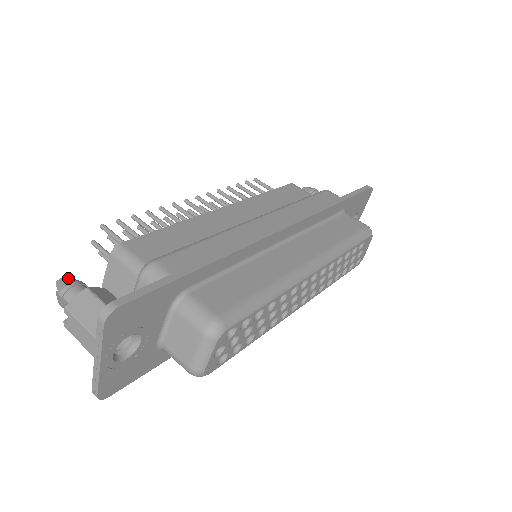
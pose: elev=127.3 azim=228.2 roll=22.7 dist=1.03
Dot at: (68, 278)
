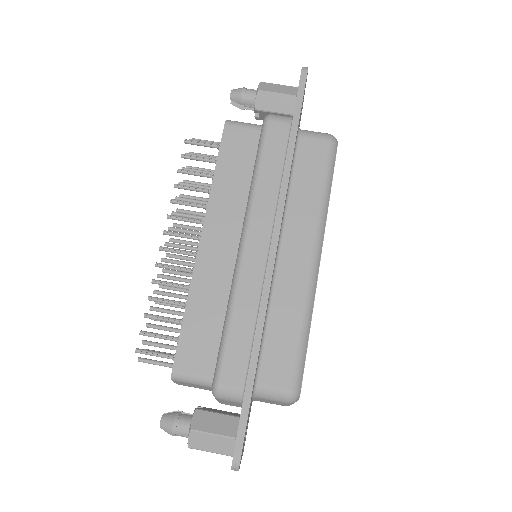
Dot at: (165, 421)
